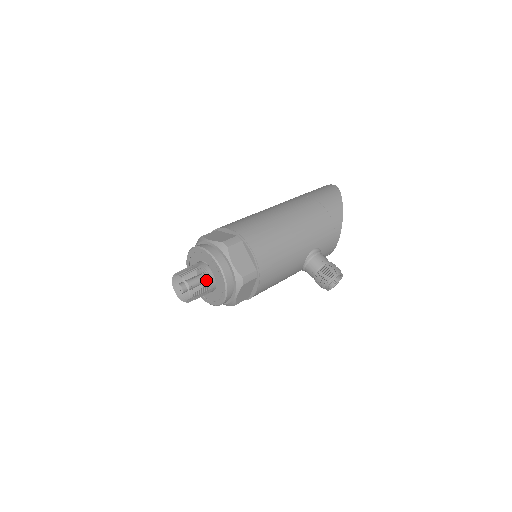
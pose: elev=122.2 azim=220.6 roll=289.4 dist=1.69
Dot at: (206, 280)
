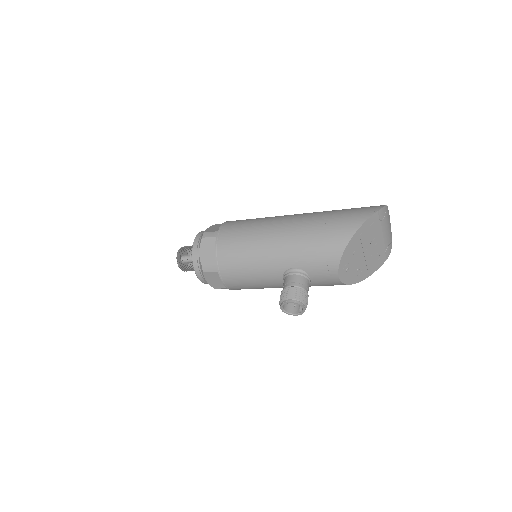
Dot at: occluded
